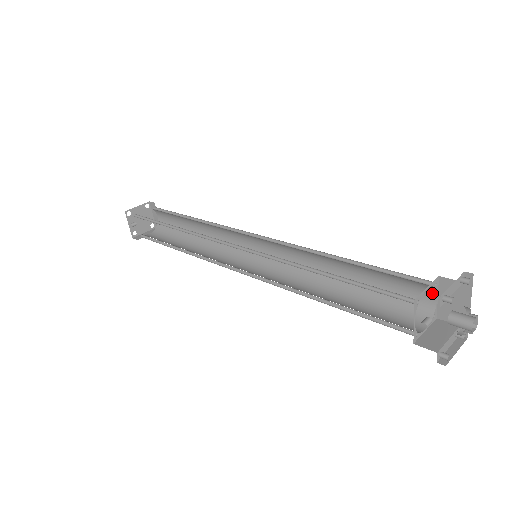
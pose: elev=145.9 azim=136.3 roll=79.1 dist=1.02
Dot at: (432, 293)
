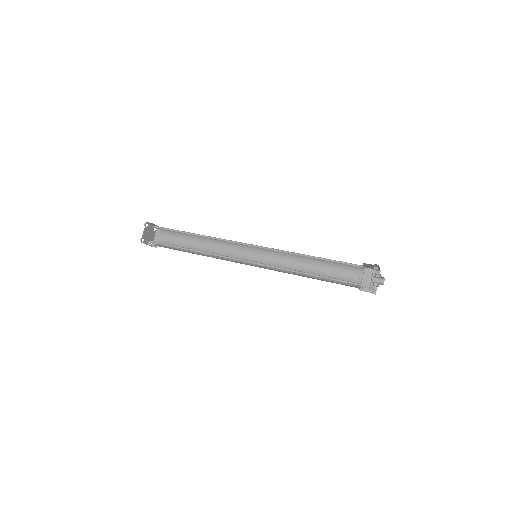
Dot at: occluded
